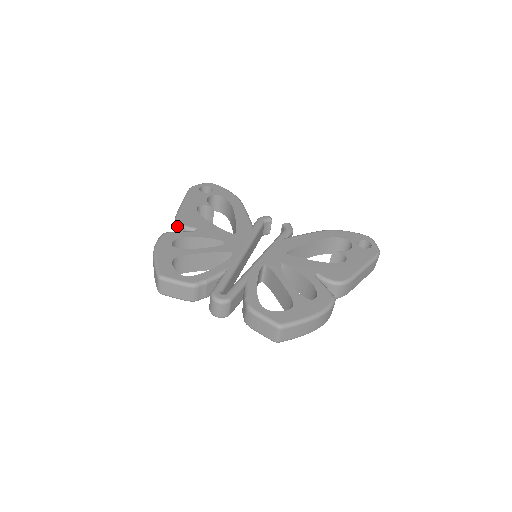
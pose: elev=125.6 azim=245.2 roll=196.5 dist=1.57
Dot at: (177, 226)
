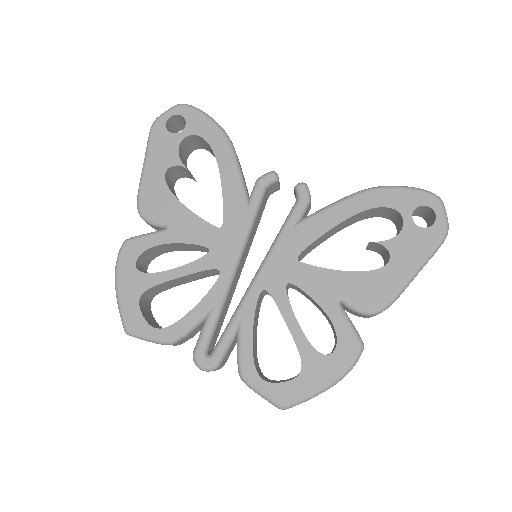
Dot at: occluded
